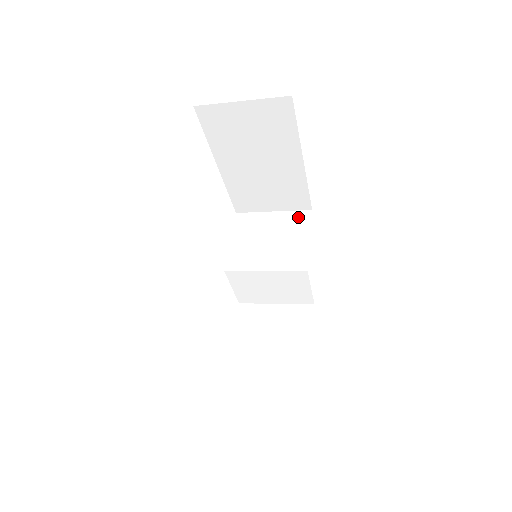
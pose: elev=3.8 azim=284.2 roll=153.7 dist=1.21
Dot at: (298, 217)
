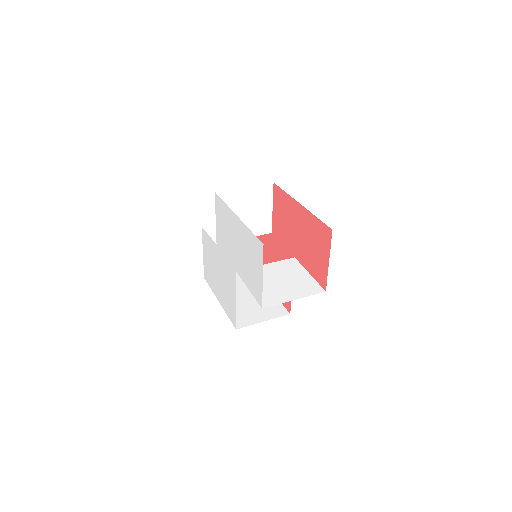
Dot at: (264, 191)
